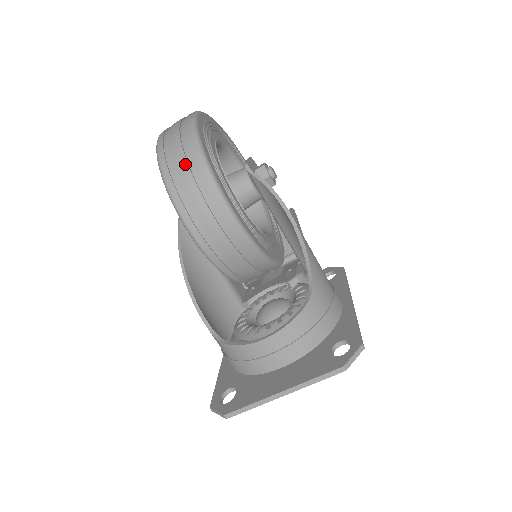
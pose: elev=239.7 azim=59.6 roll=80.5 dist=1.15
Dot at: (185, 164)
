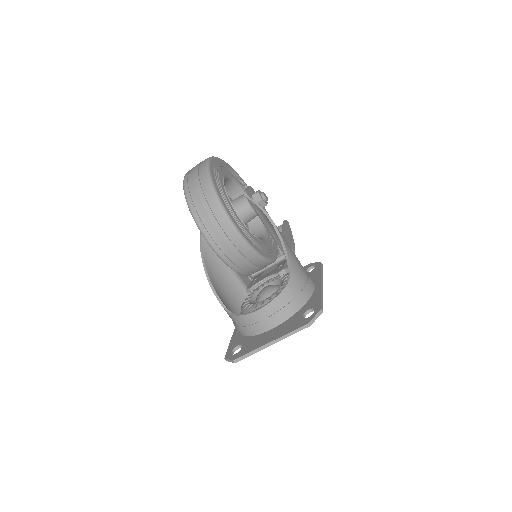
Dot at: (202, 195)
